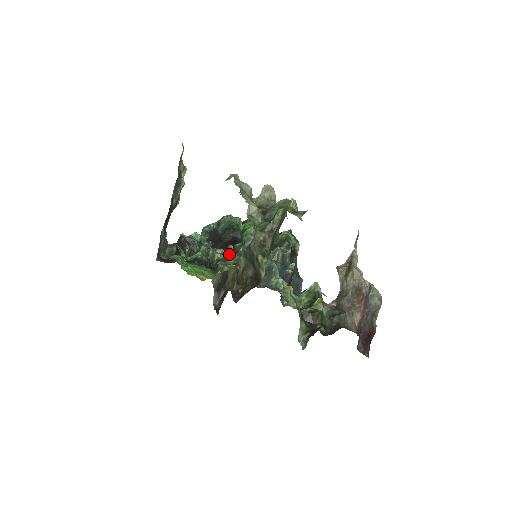
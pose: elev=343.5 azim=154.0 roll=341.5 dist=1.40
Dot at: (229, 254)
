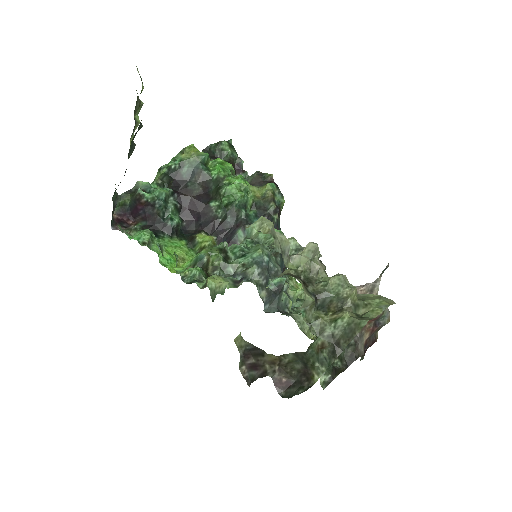
Dot at: (237, 279)
